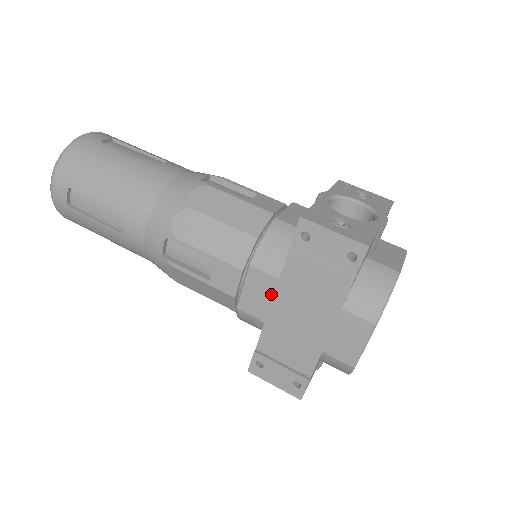
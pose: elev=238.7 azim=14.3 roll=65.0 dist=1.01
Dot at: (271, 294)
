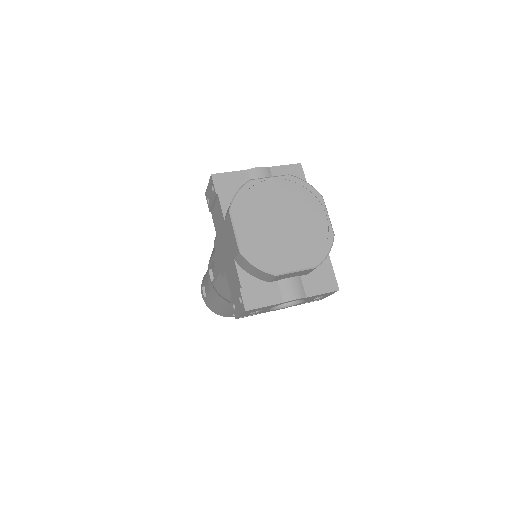
Dot at: (220, 250)
